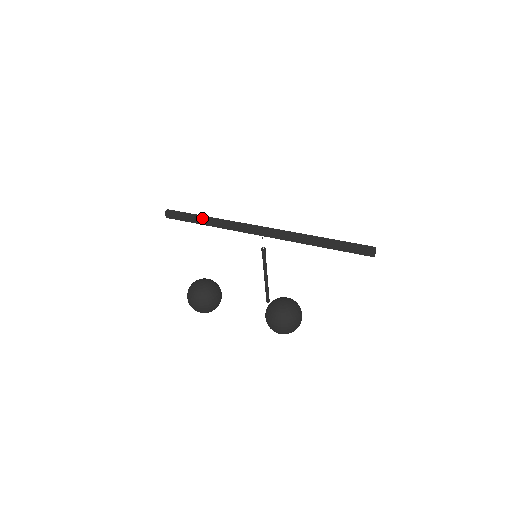
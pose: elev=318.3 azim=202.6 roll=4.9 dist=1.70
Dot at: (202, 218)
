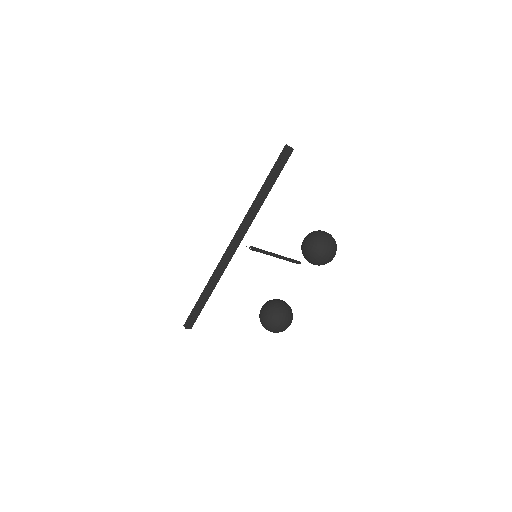
Dot at: (204, 295)
